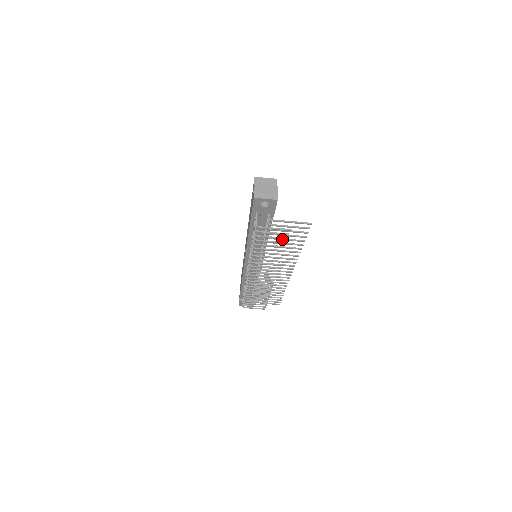
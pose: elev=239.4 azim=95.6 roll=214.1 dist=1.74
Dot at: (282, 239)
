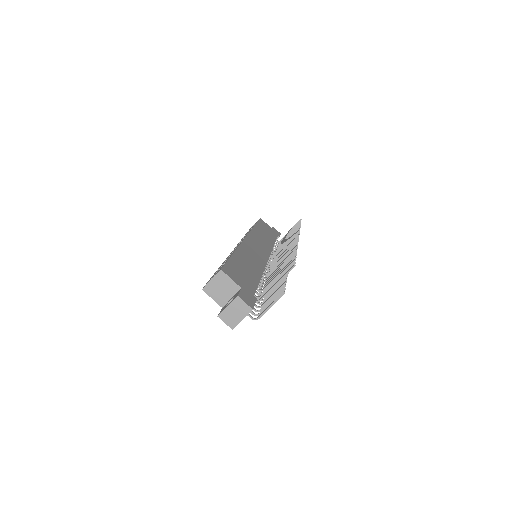
Dot at: occluded
